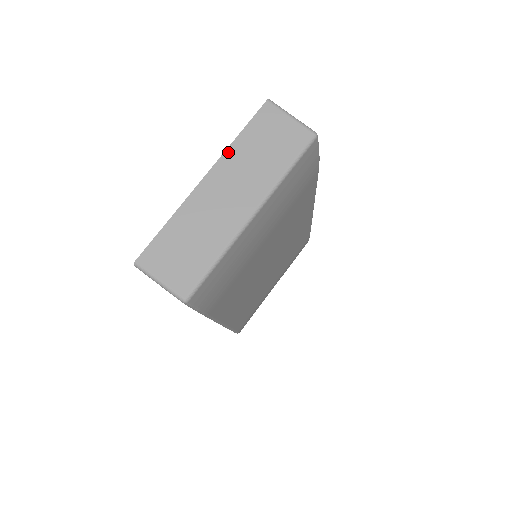
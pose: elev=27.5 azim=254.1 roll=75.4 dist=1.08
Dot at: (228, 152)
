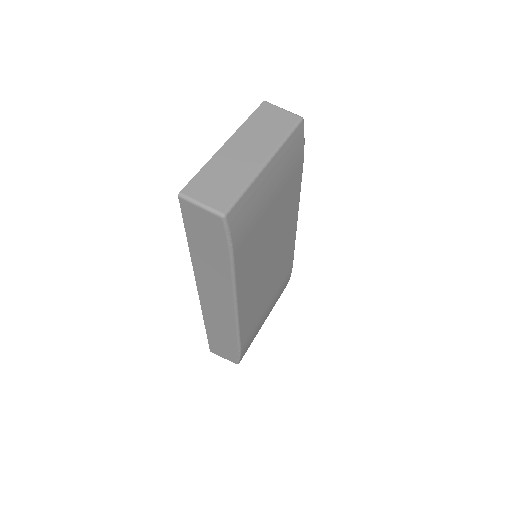
Dot at: (242, 128)
